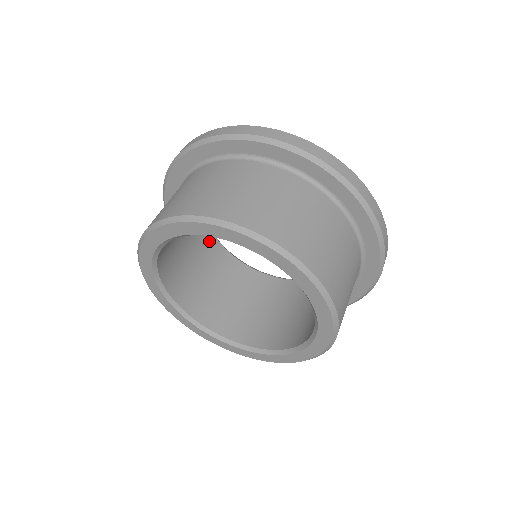
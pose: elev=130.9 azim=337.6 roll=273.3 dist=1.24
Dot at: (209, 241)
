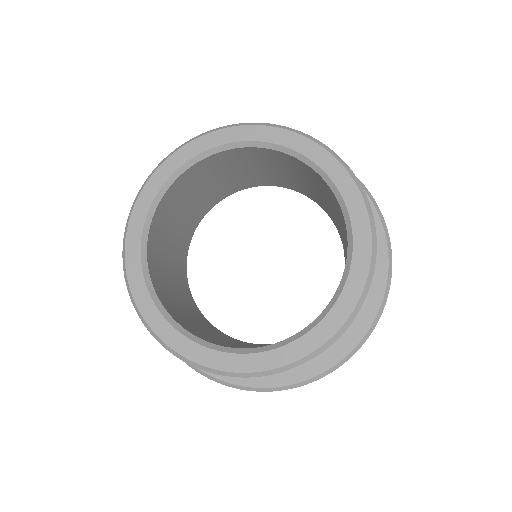
Dot at: (186, 290)
